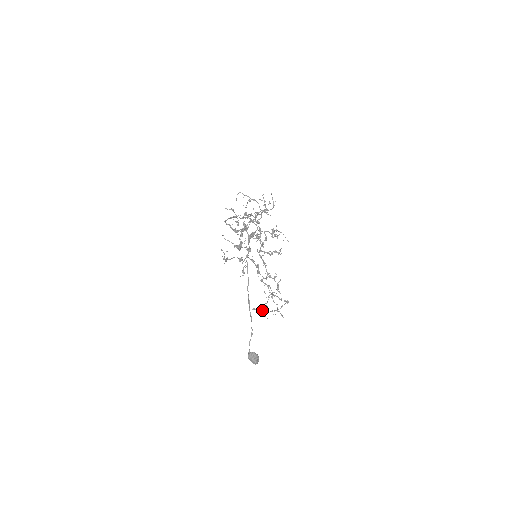
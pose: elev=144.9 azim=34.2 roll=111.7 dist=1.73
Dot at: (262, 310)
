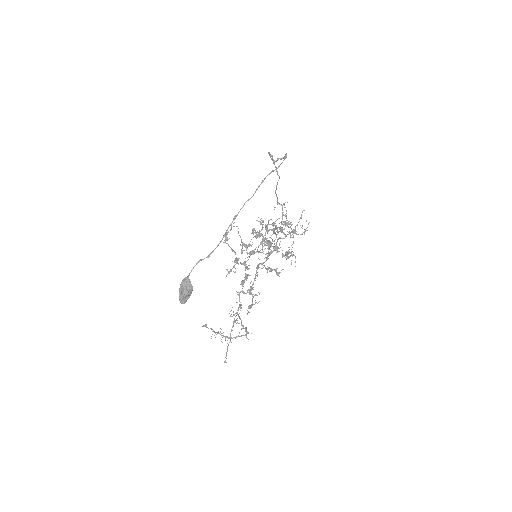
Dot at: (213, 330)
